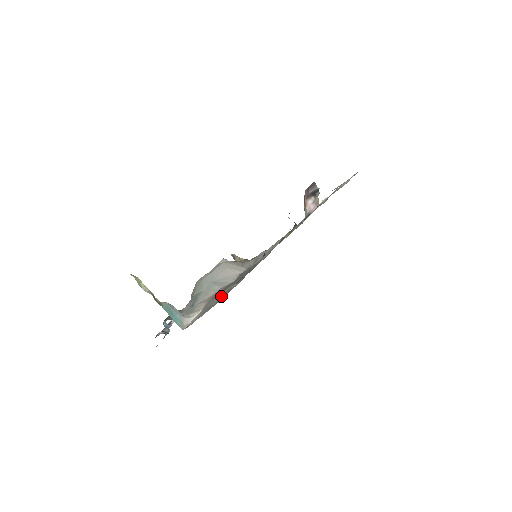
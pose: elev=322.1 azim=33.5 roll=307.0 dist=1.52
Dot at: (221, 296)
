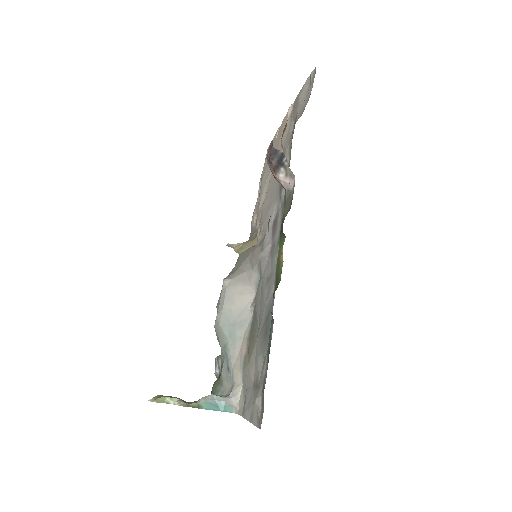
Dot at: (253, 370)
